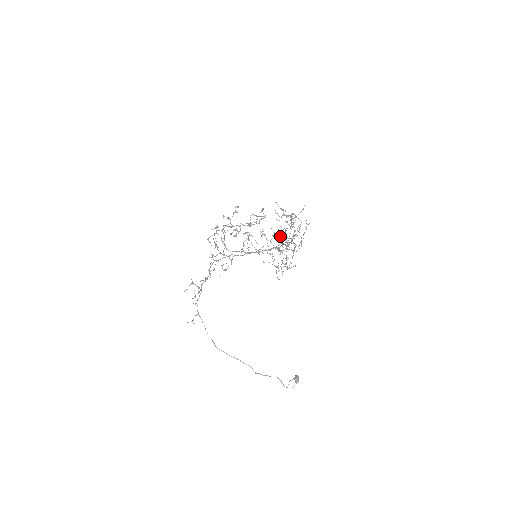
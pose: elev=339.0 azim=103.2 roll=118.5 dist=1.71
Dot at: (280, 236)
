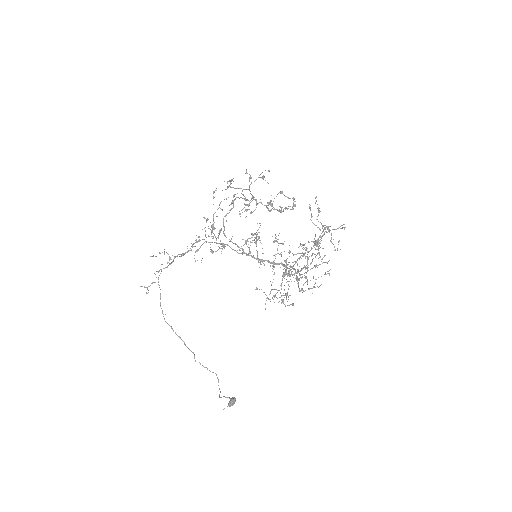
Dot at: occluded
